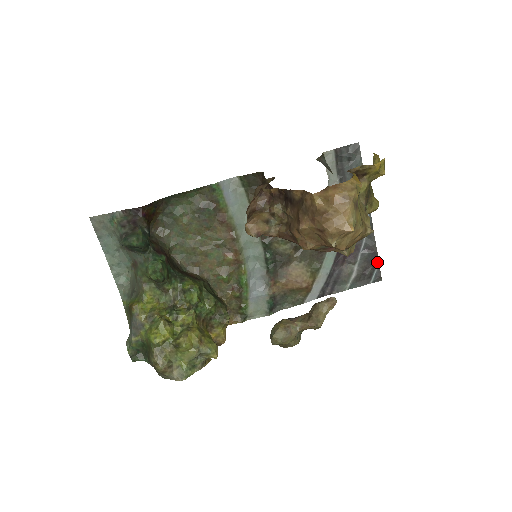
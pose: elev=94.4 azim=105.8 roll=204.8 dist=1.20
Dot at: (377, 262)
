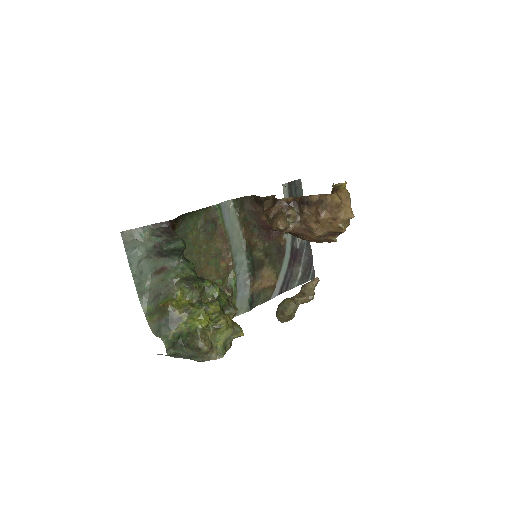
Dot at: (312, 264)
